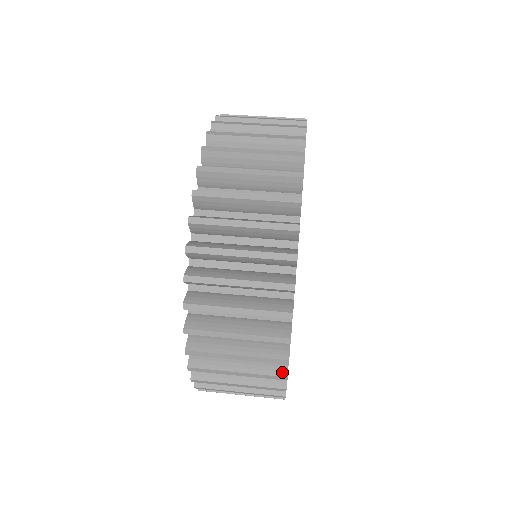
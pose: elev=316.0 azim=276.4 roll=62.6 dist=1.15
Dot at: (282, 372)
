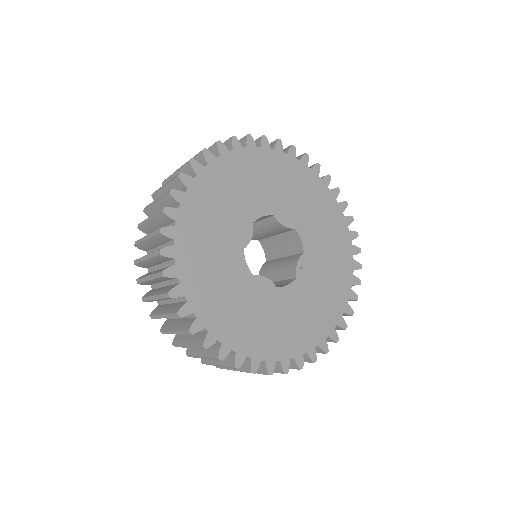
Dot at: (206, 151)
